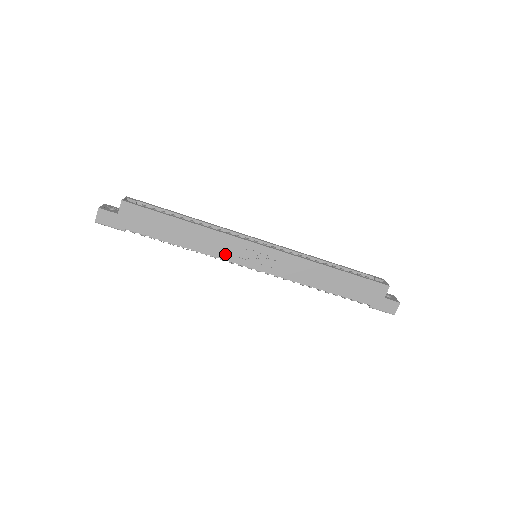
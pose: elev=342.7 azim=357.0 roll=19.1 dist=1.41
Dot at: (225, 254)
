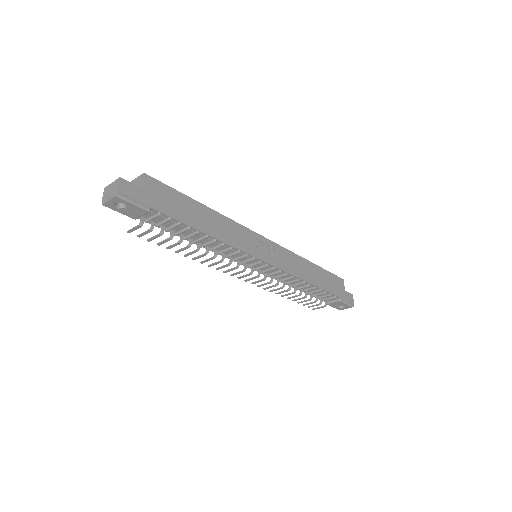
Dot at: (242, 245)
